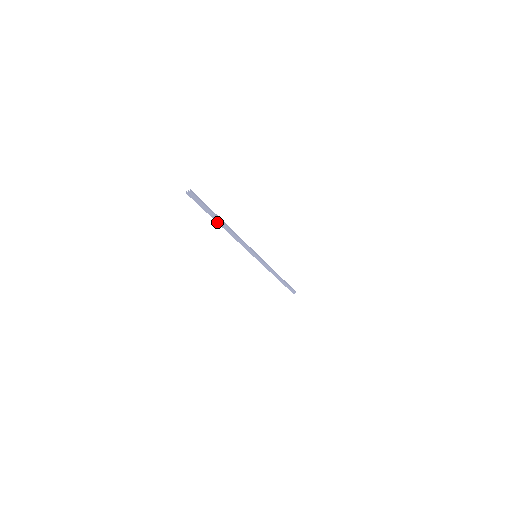
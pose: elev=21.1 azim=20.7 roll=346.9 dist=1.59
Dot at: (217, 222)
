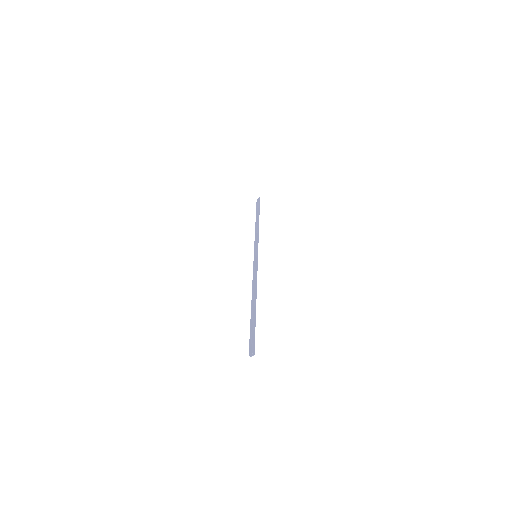
Dot at: (252, 312)
